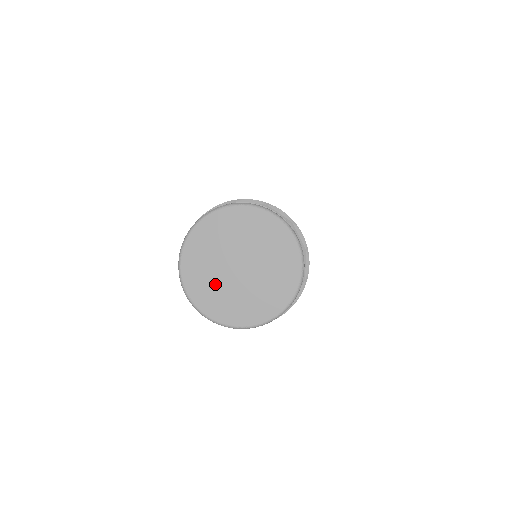
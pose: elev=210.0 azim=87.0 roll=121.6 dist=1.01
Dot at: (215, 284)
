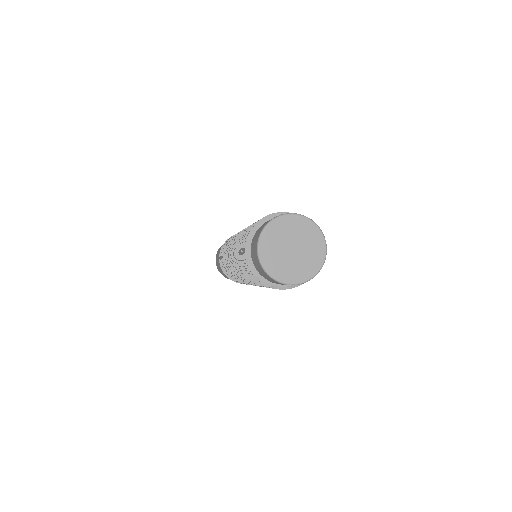
Dot at: (275, 249)
